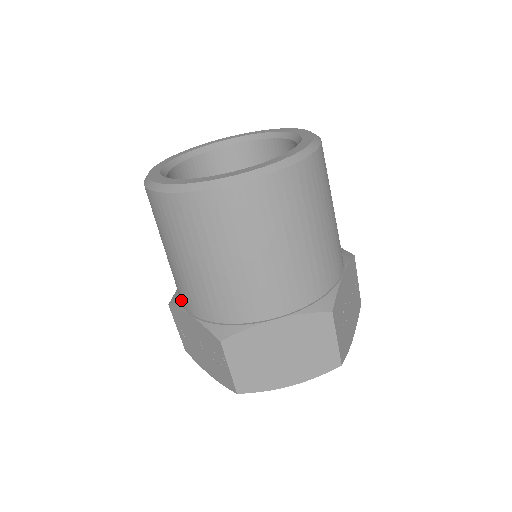
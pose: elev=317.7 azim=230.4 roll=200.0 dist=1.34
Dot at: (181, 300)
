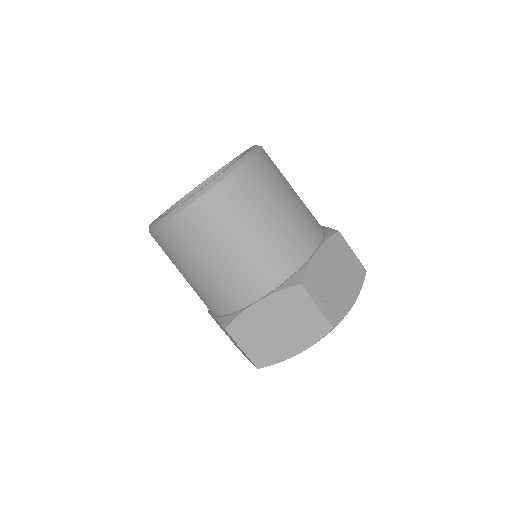
Dot at: occluded
